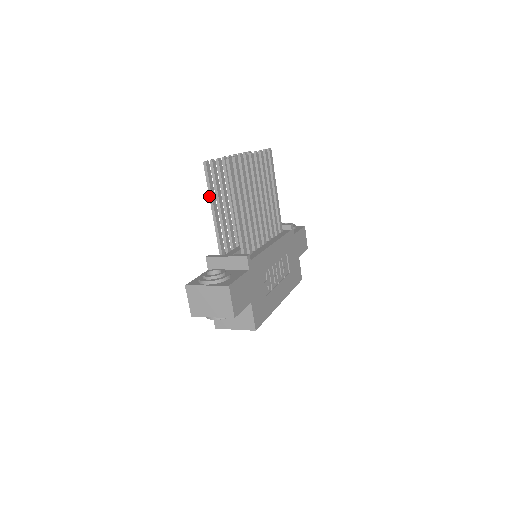
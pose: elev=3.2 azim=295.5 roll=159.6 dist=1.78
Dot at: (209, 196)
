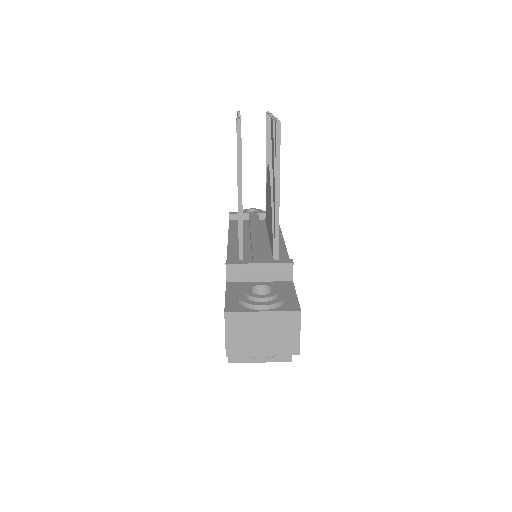
Dot at: (237, 174)
